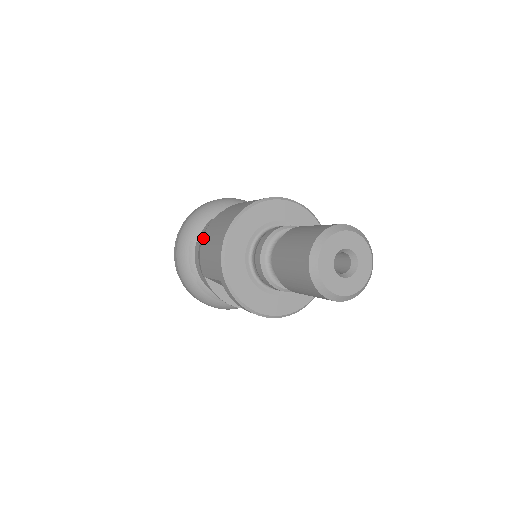
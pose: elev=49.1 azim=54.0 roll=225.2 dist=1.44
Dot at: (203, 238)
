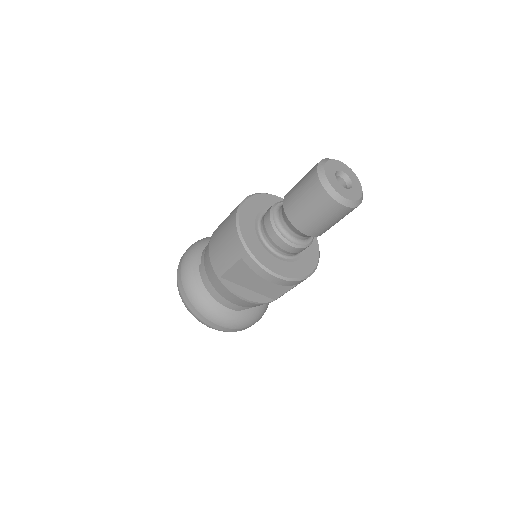
Dot at: (209, 247)
